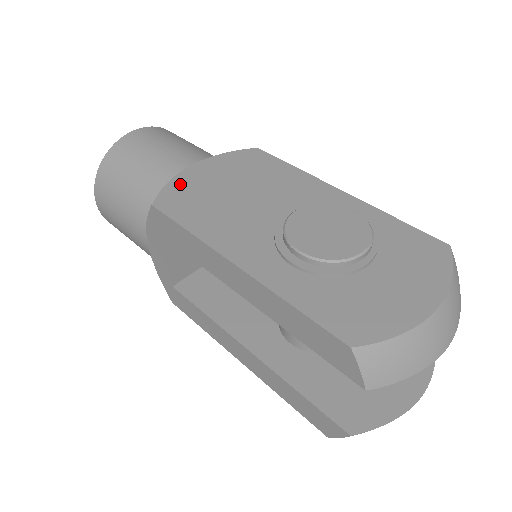
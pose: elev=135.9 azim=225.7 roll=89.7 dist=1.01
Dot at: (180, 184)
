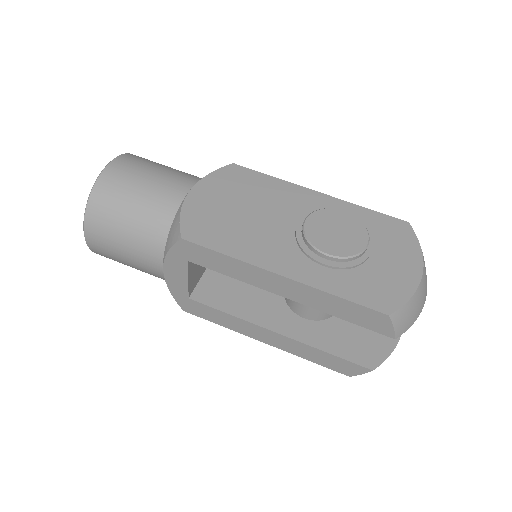
Dot at: (192, 213)
